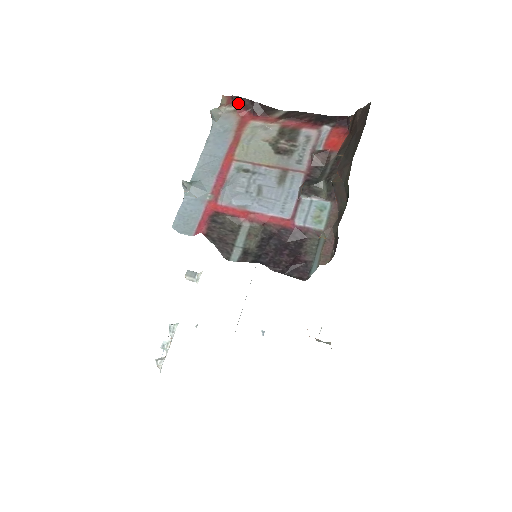
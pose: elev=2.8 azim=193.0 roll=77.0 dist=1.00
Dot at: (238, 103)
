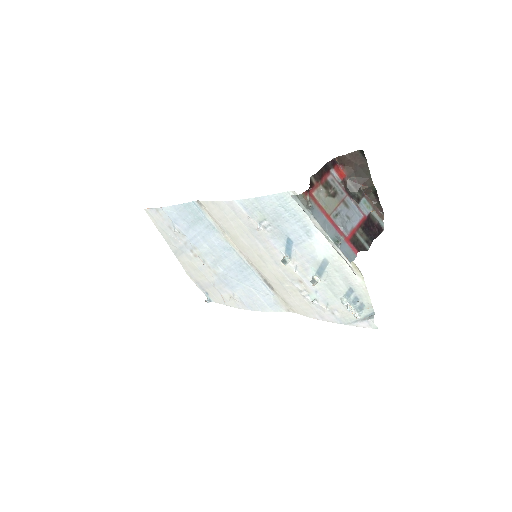
Dot at: (309, 191)
